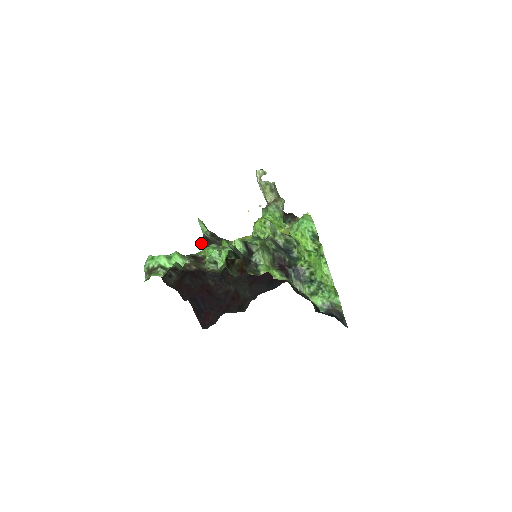
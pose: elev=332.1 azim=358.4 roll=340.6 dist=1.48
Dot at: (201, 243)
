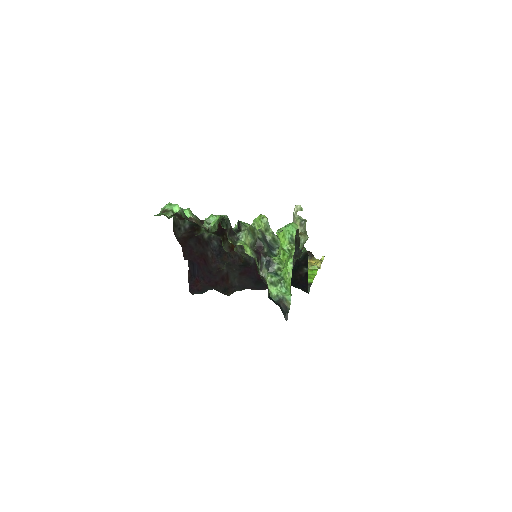
Dot at: occluded
